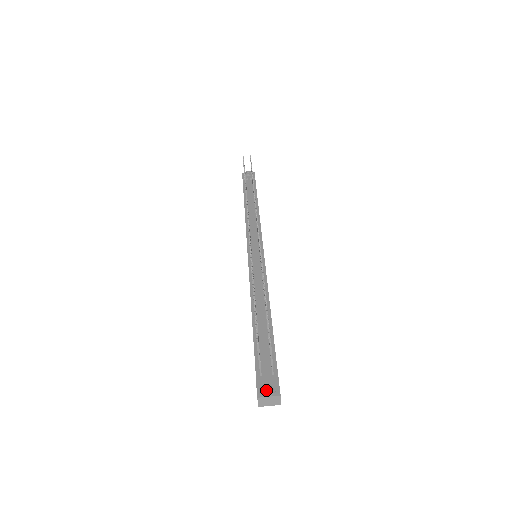
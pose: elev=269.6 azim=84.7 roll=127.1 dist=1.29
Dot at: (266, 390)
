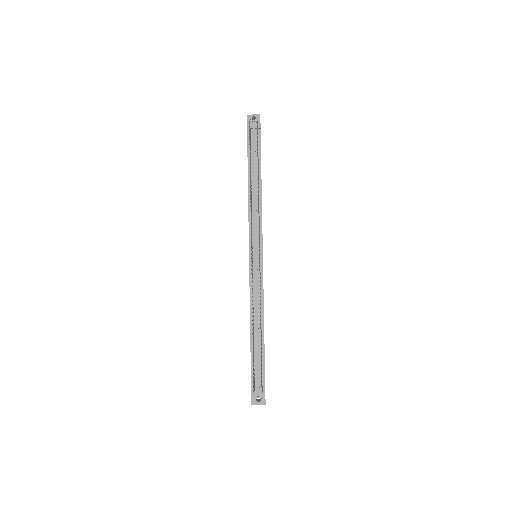
Dot at: (257, 402)
